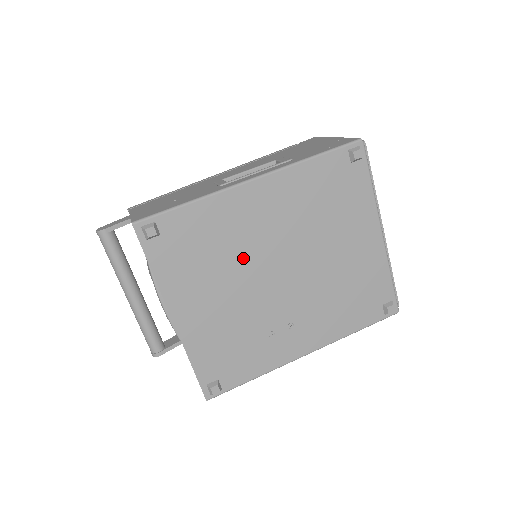
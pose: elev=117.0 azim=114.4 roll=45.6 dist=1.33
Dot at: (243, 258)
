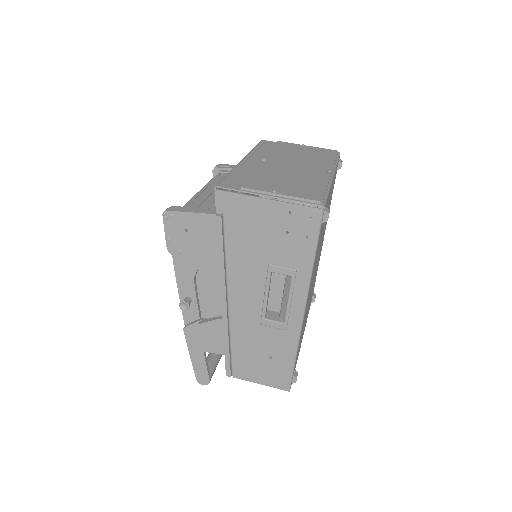
Dot at: occluded
